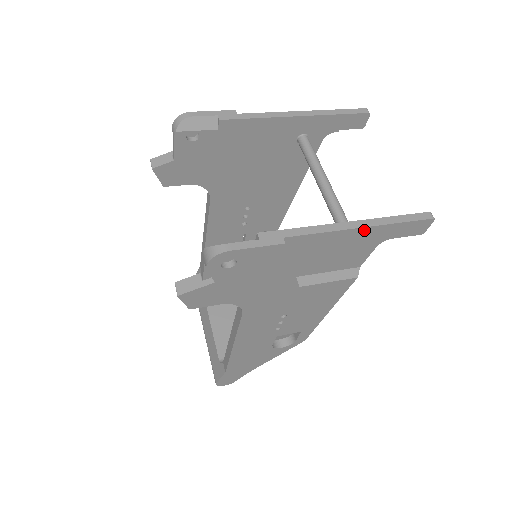
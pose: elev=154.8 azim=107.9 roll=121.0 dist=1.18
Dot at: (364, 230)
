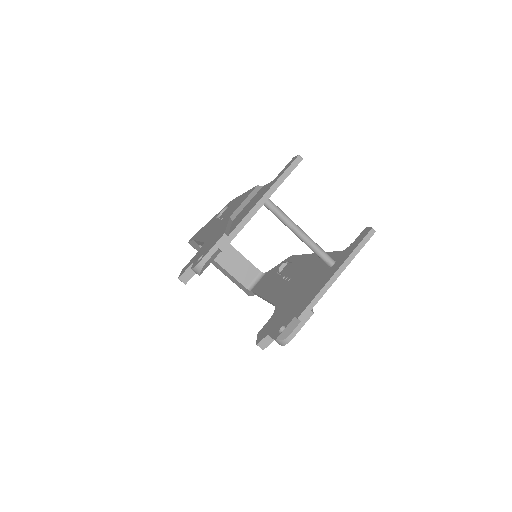
Dot at: (344, 269)
